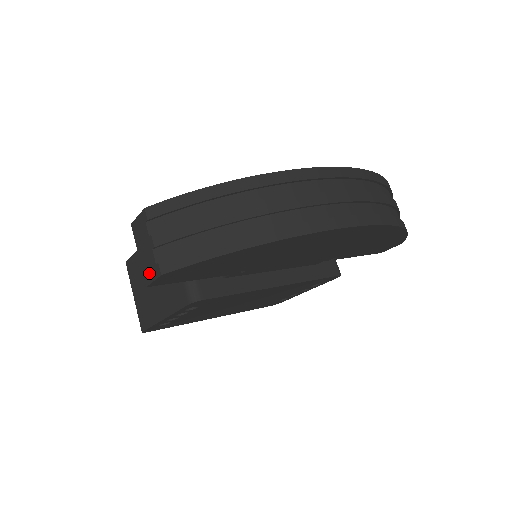
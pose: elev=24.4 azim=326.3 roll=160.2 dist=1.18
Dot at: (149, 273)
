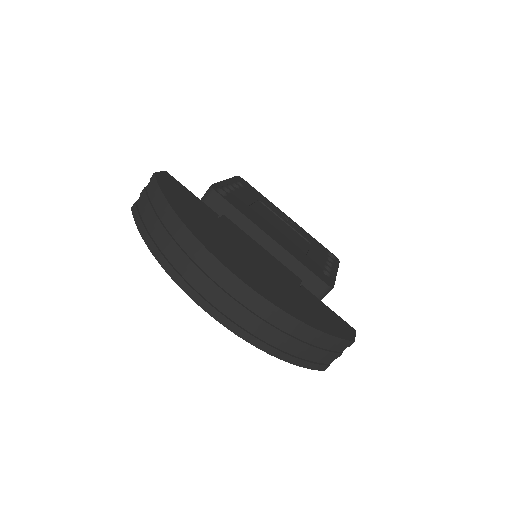
Dot at: occluded
